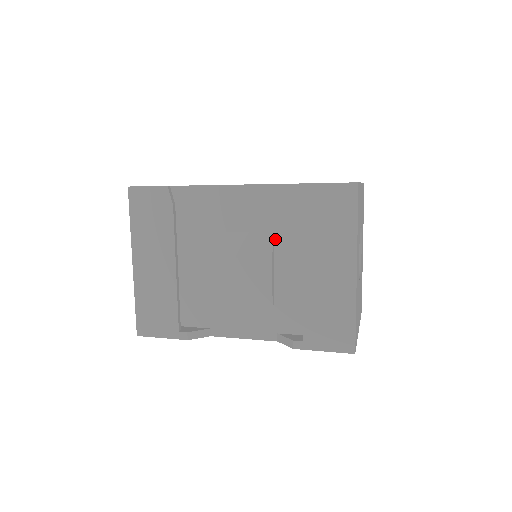
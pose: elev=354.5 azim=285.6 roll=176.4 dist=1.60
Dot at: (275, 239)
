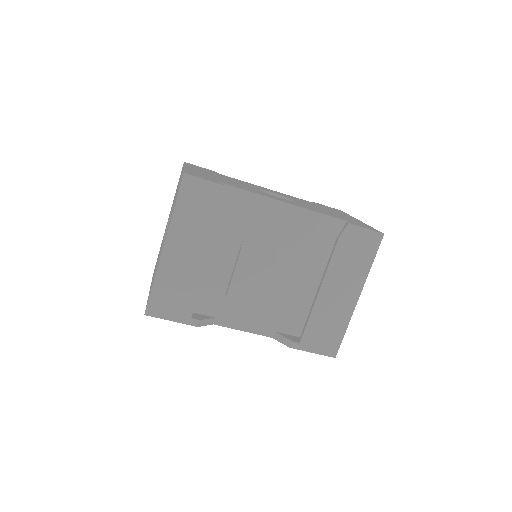
Dot at: (299, 256)
